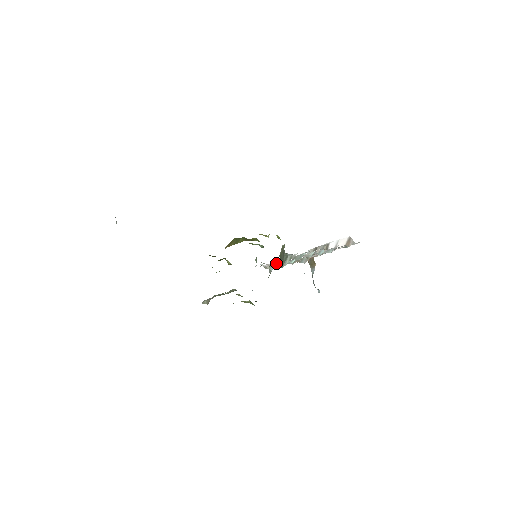
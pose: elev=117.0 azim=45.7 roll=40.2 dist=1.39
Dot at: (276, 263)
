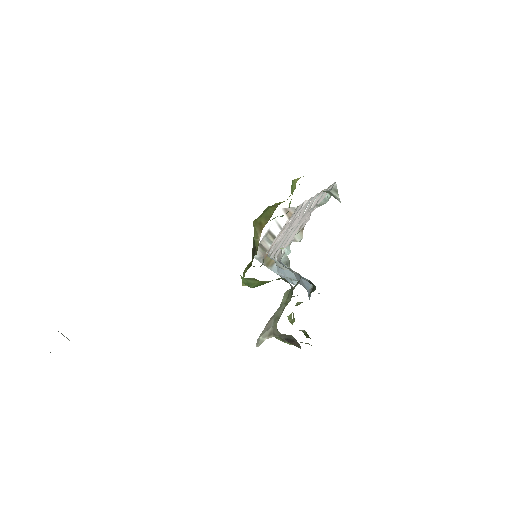
Dot at: (283, 246)
